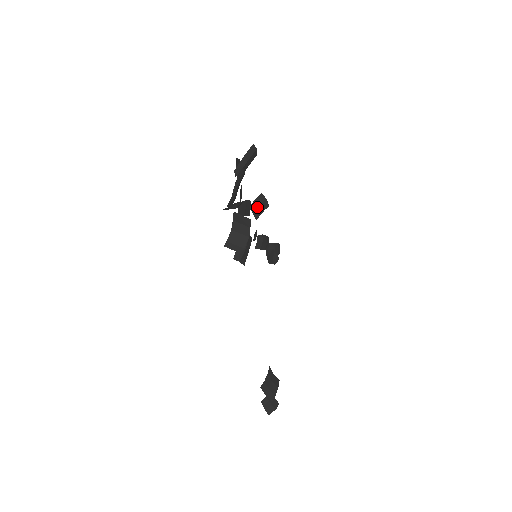
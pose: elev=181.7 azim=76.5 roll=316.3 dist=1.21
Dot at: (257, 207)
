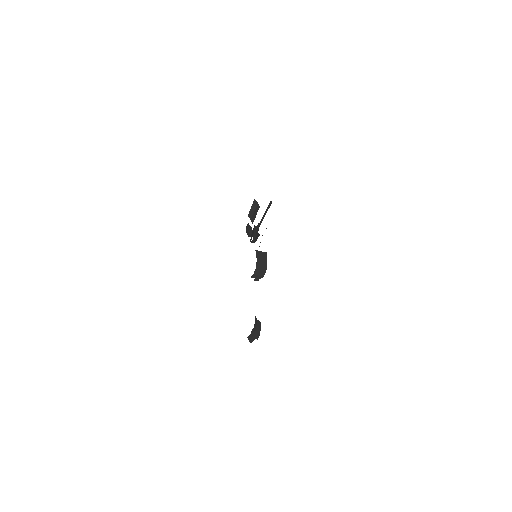
Dot at: (253, 213)
